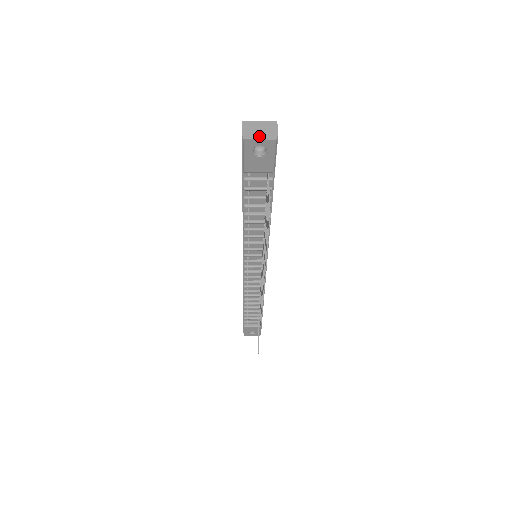
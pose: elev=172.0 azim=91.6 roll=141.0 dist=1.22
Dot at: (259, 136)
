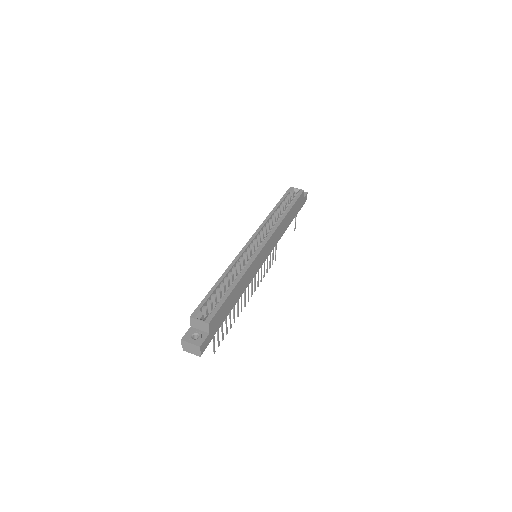
Dot at: (191, 352)
